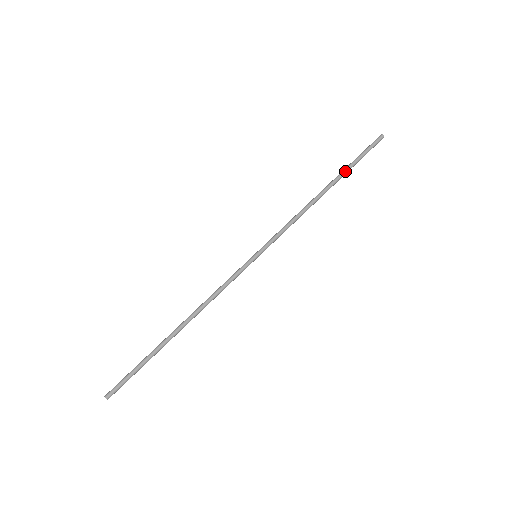
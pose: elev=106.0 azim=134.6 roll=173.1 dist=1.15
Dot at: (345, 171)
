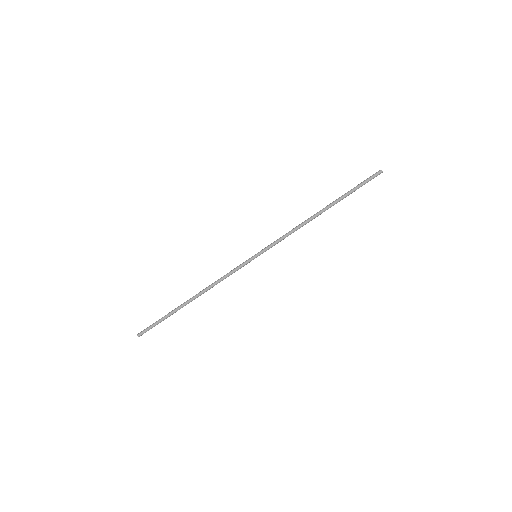
Dot at: (341, 198)
